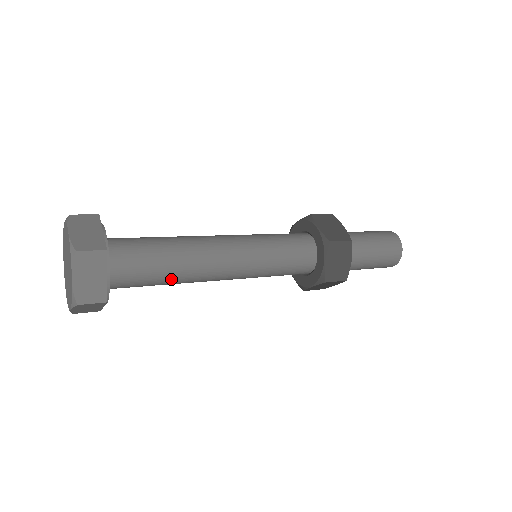
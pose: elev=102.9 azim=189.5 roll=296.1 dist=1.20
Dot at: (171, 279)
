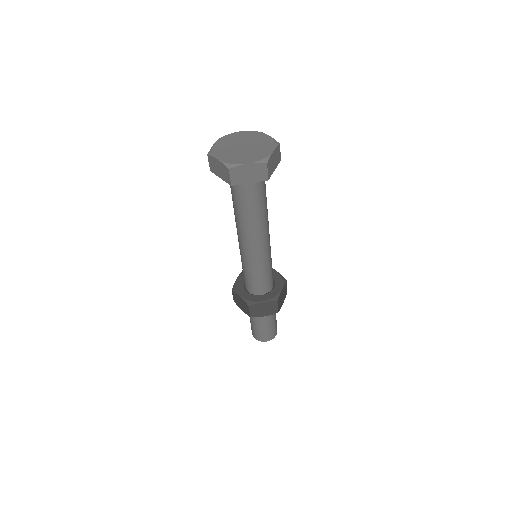
Dot at: occluded
